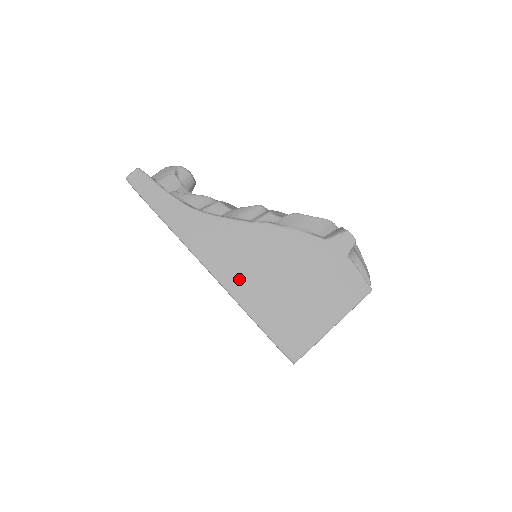
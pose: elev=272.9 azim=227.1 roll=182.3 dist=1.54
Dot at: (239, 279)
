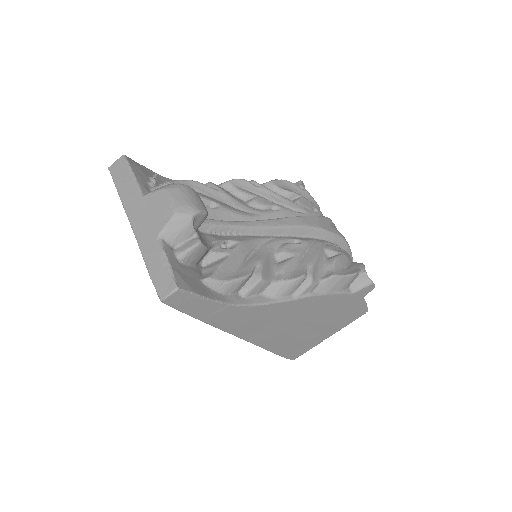
Dot at: (269, 336)
